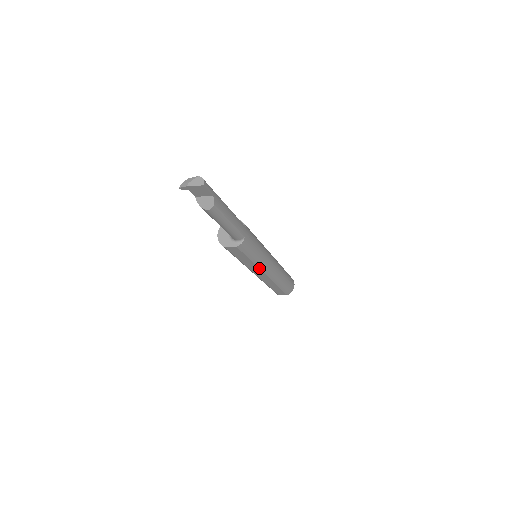
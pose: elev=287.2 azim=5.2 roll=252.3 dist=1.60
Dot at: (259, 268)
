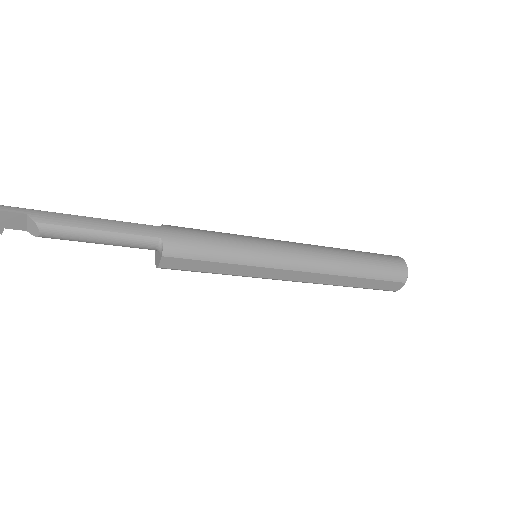
Dot at: (262, 267)
